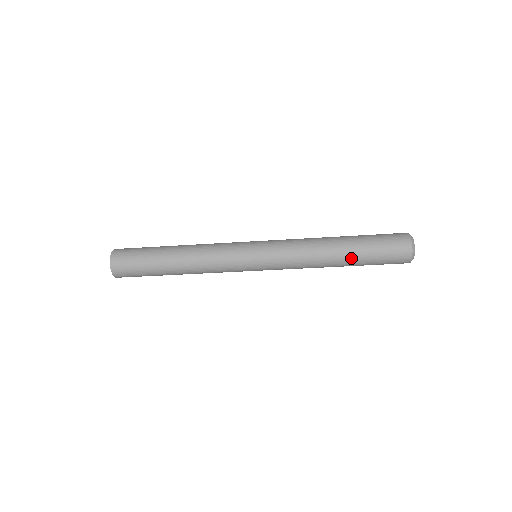
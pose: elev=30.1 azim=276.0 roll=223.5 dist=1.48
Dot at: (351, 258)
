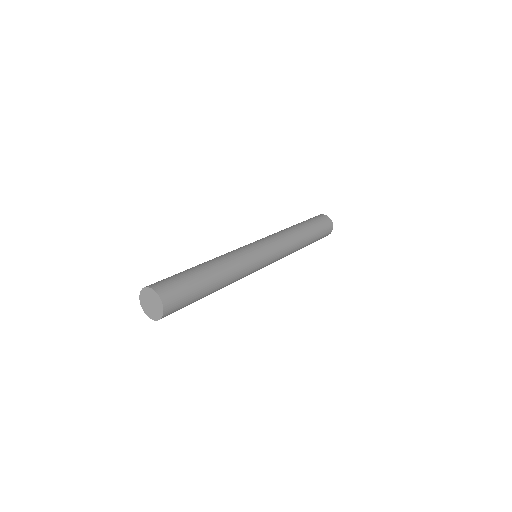
Dot at: occluded
